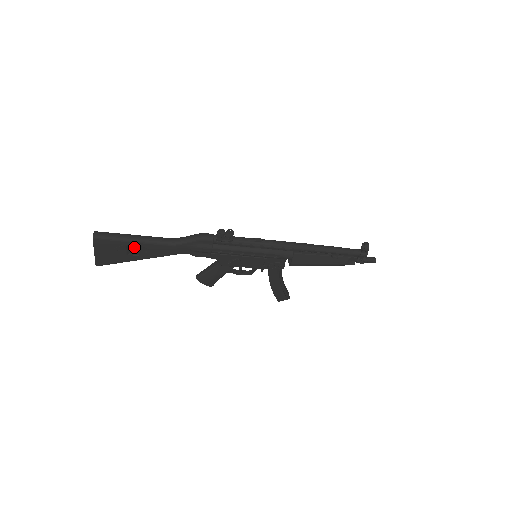
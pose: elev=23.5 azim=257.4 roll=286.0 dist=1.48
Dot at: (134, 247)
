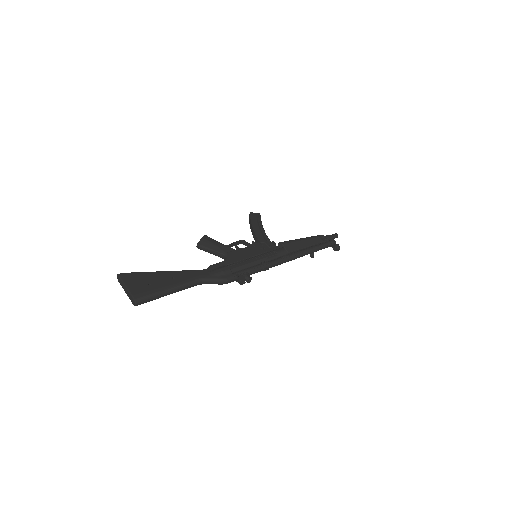
Dot at: occluded
